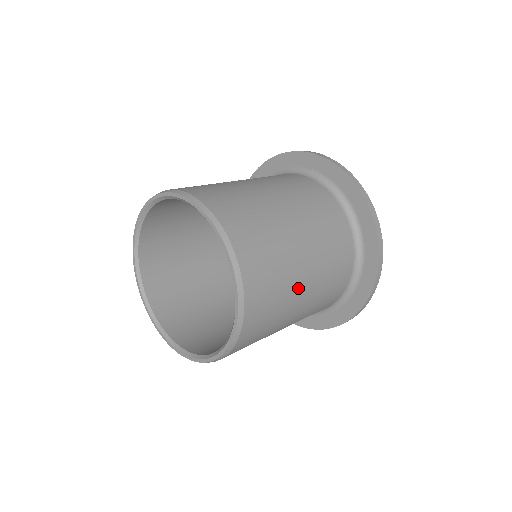
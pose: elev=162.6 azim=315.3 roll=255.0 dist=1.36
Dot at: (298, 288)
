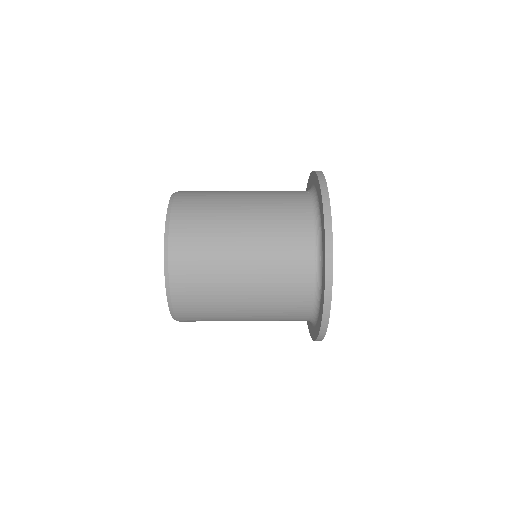
Dot at: (233, 305)
